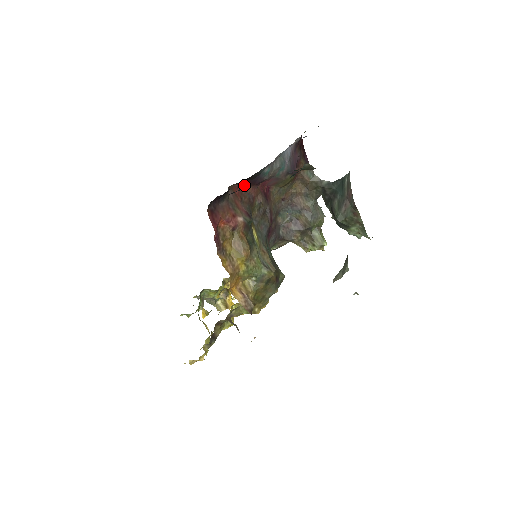
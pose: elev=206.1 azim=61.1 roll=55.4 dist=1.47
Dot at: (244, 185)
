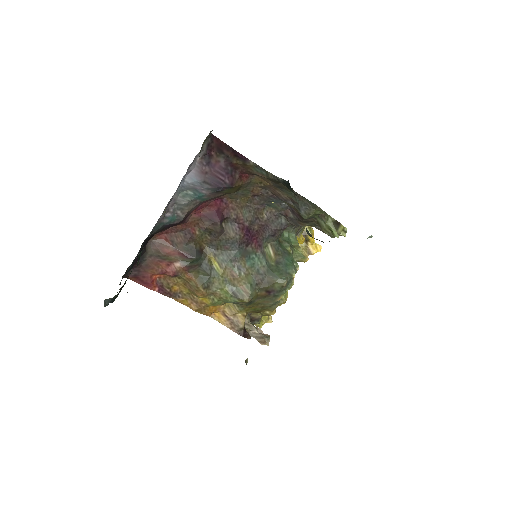
Dot at: (167, 228)
